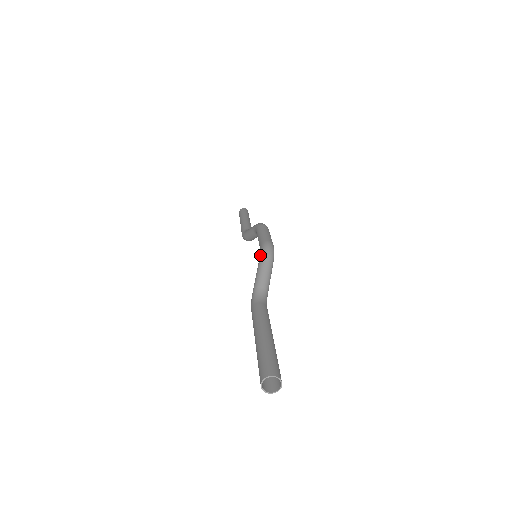
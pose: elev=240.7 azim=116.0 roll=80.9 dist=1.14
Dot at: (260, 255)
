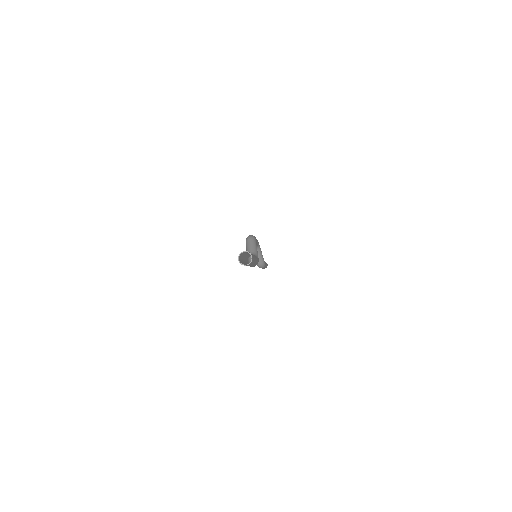
Dot at: occluded
